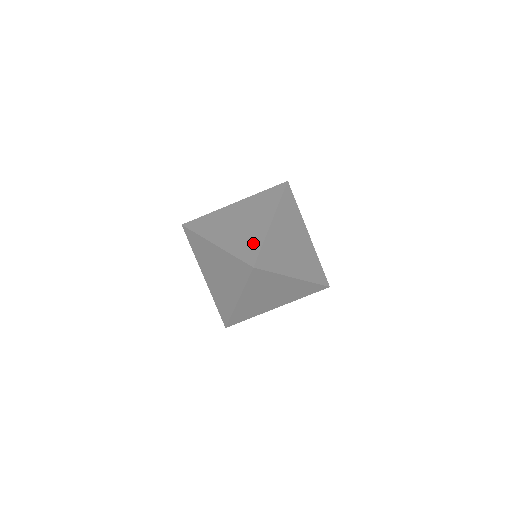
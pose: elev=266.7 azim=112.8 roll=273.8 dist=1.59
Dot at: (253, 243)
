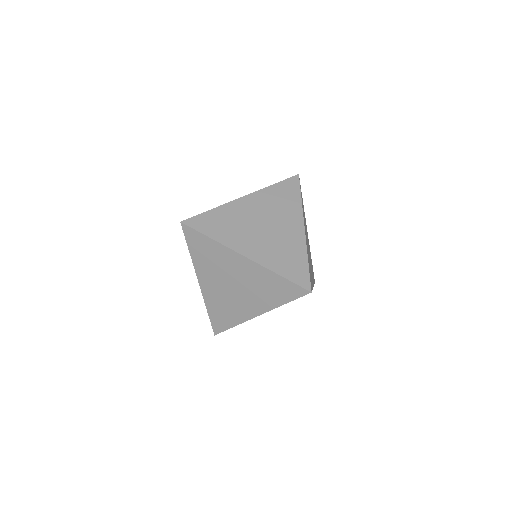
Dot at: (228, 318)
